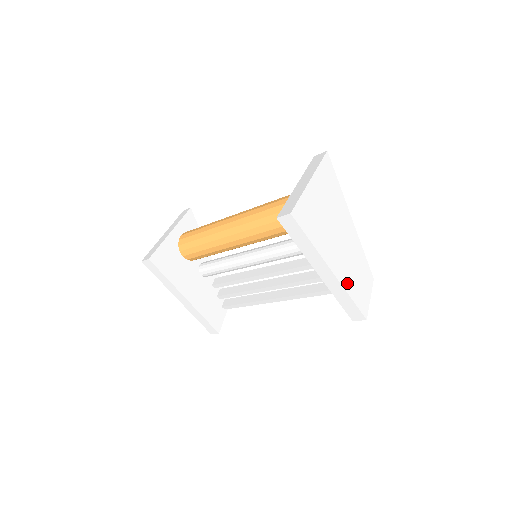
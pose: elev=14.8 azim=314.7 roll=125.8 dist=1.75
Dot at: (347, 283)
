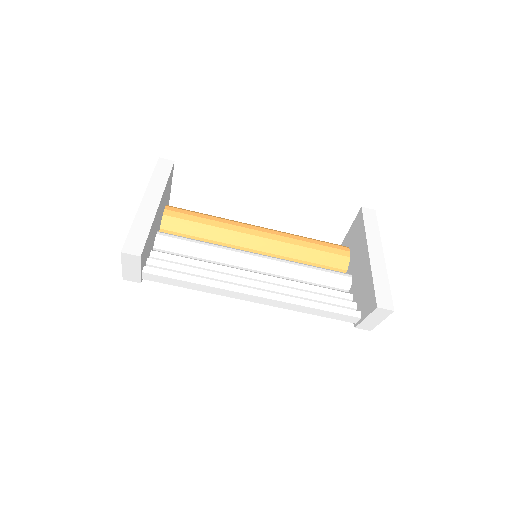
Dot at: occluded
